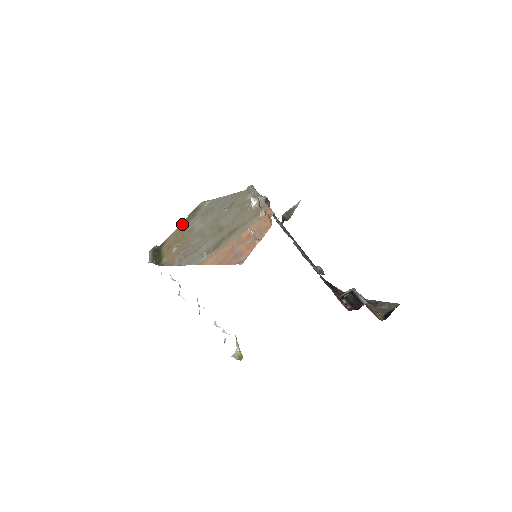
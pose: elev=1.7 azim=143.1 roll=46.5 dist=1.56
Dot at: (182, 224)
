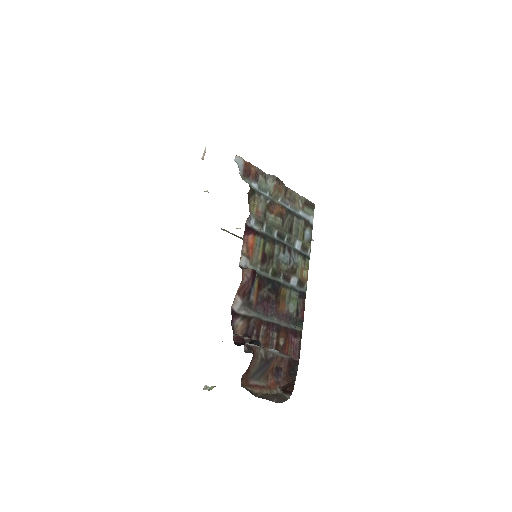
Dot at: occluded
